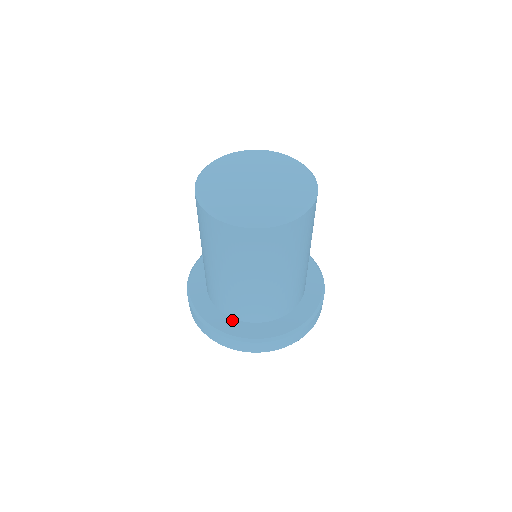
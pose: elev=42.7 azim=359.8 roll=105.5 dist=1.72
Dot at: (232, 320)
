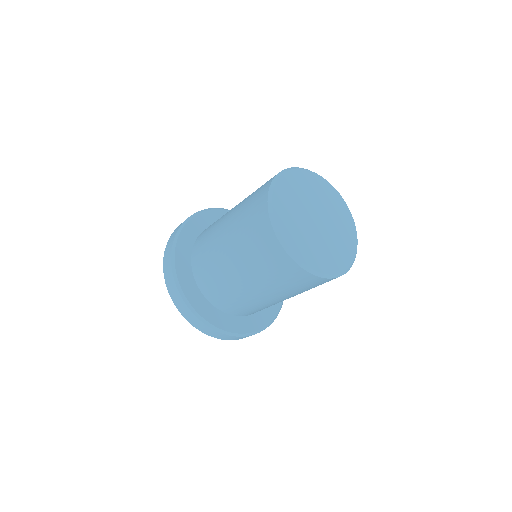
Dot at: (198, 291)
